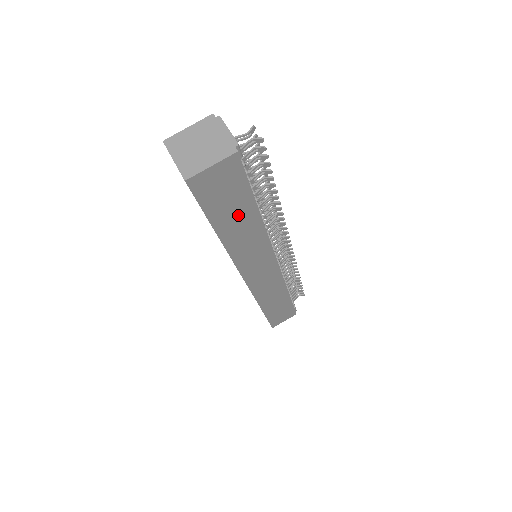
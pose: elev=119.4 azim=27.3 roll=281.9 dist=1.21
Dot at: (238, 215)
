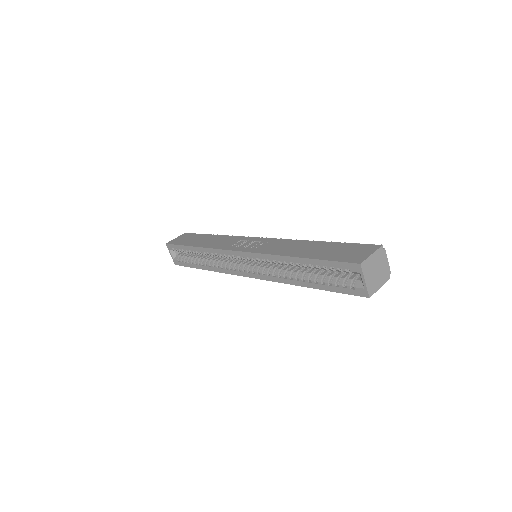
Dot at: occluded
